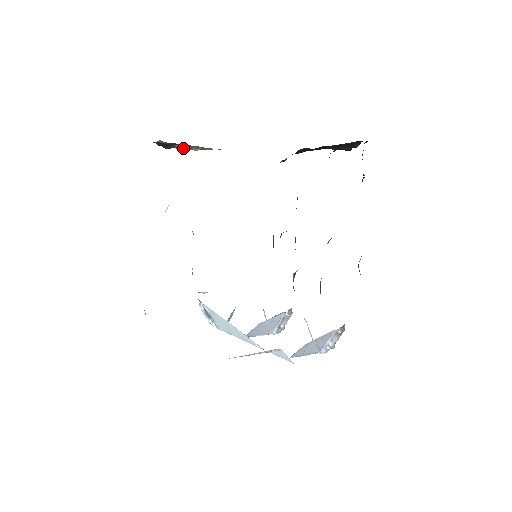
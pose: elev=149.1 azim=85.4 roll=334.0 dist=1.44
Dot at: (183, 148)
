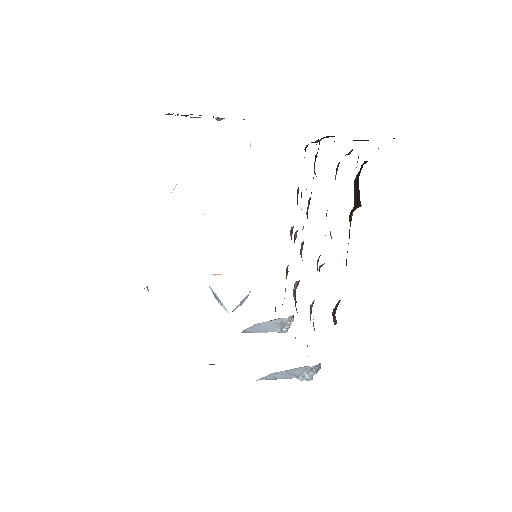
Dot at: occluded
